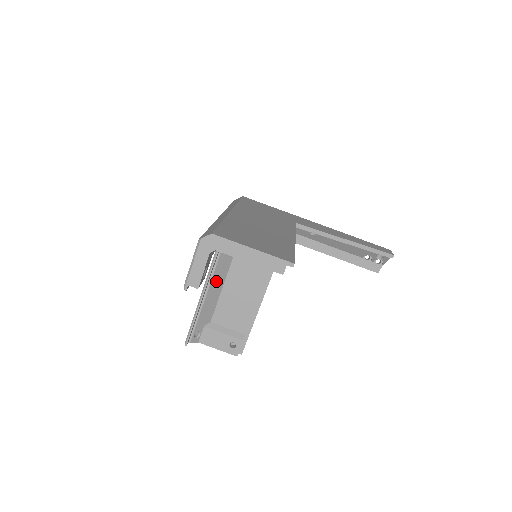
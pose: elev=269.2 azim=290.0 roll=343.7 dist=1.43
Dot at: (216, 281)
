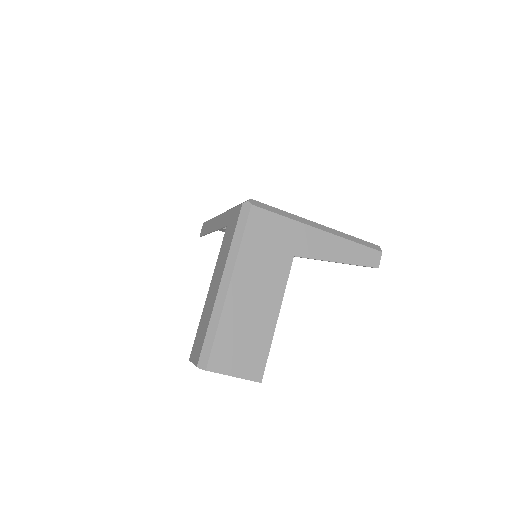
Dot at: occluded
